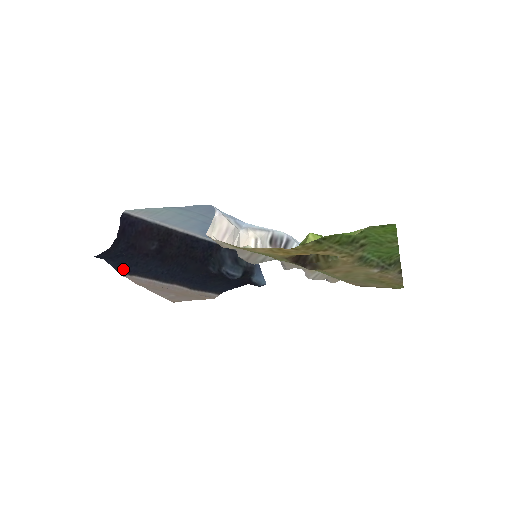
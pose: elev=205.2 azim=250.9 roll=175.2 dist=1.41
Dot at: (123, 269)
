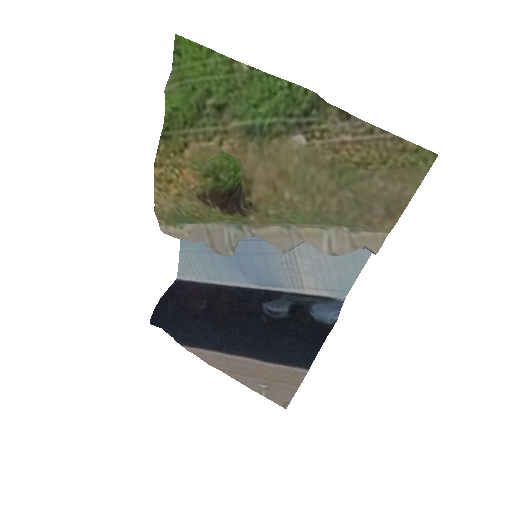
Dot at: (182, 339)
